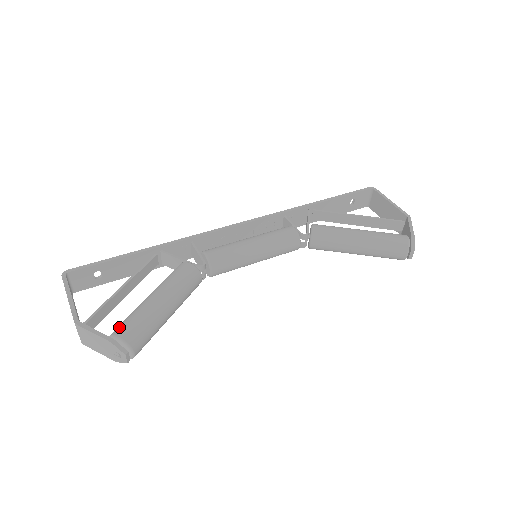
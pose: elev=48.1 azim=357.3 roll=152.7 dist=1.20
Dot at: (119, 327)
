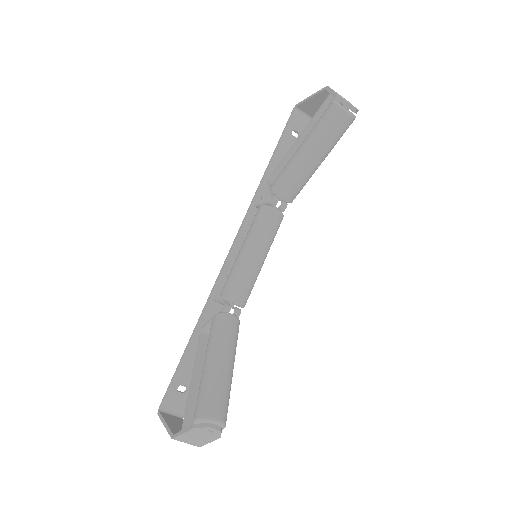
Dot at: (195, 412)
